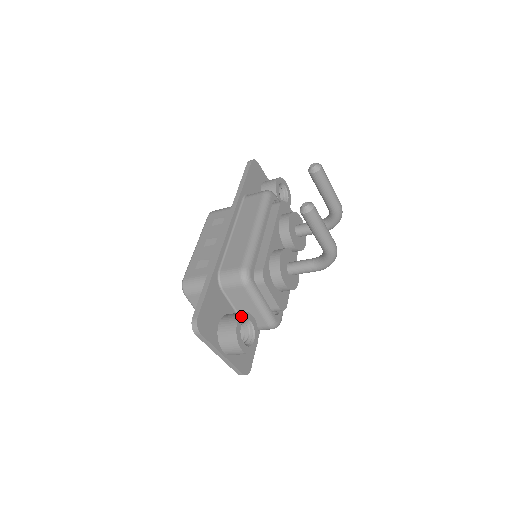
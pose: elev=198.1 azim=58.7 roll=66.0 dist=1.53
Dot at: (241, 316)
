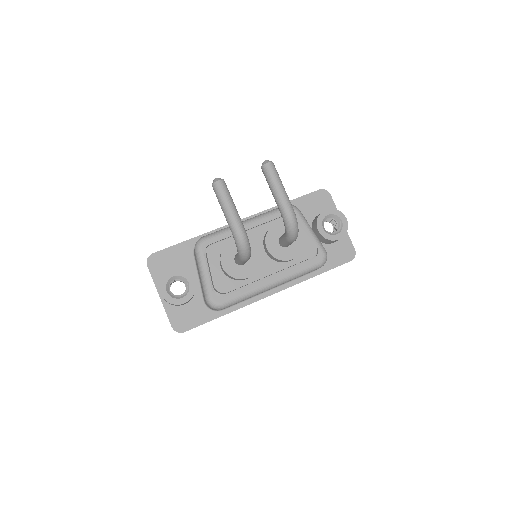
Dot at: (179, 271)
